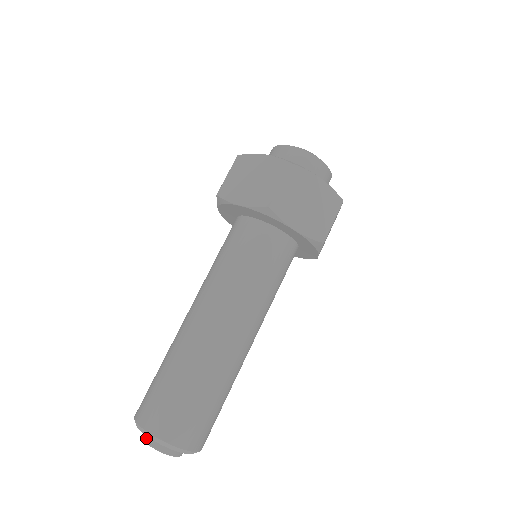
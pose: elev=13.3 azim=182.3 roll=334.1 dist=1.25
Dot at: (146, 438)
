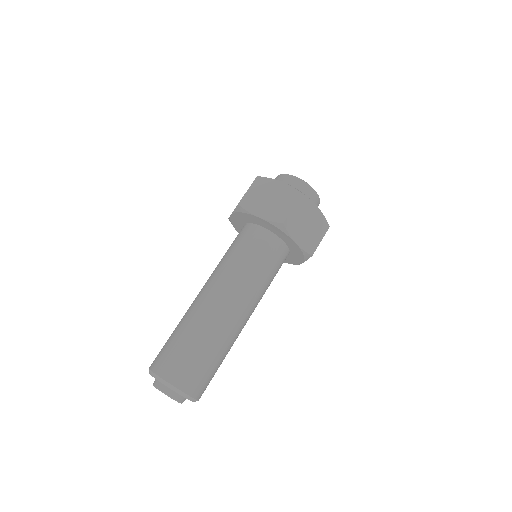
Dot at: occluded
